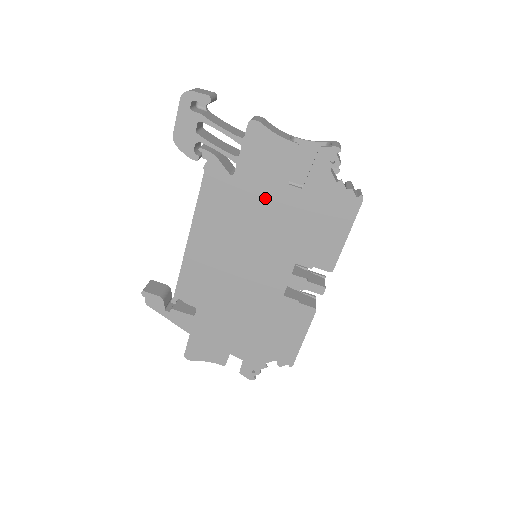
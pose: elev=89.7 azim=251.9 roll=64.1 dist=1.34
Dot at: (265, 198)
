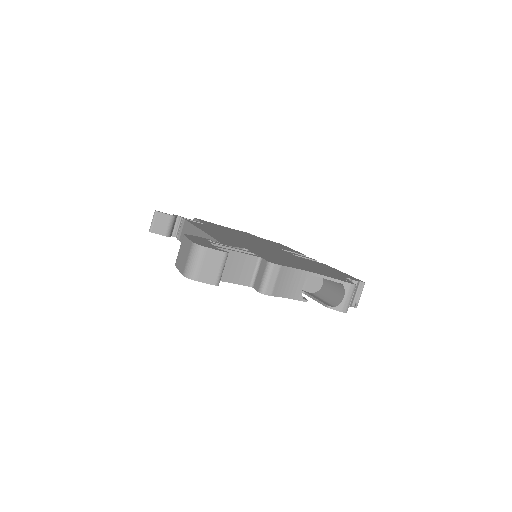
Dot at: occluded
